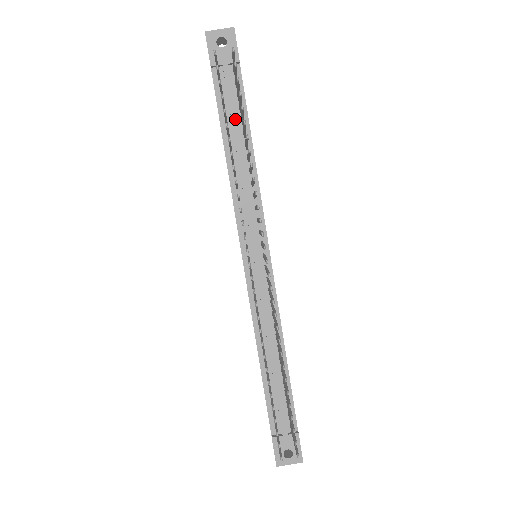
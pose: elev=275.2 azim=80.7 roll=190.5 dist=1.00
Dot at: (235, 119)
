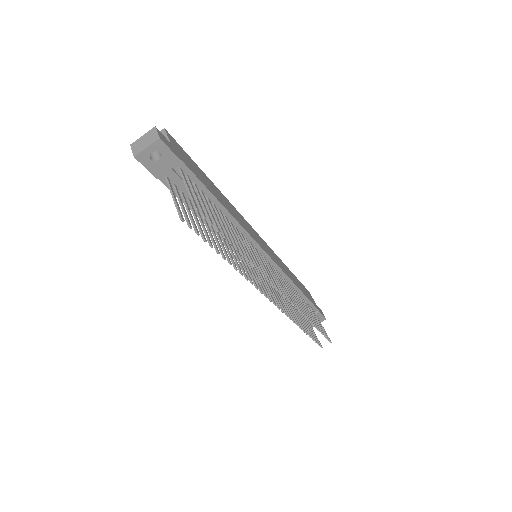
Dot at: occluded
